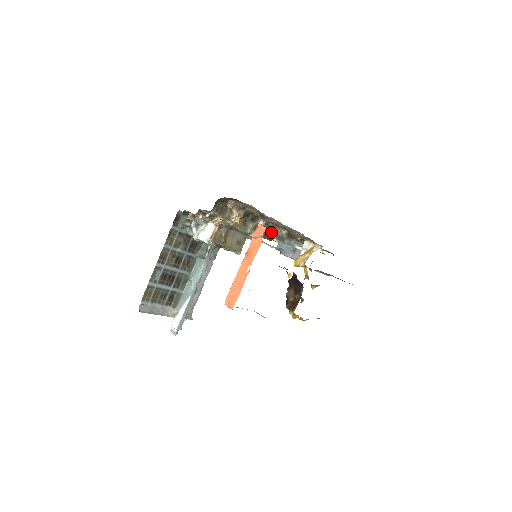
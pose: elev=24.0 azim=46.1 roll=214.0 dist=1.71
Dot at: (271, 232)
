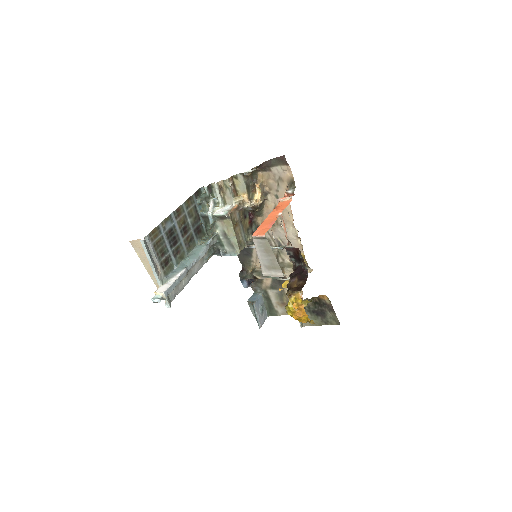
Dot at: (254, 270)
